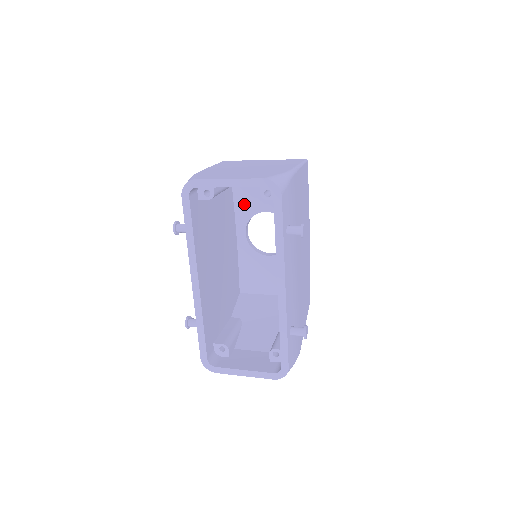
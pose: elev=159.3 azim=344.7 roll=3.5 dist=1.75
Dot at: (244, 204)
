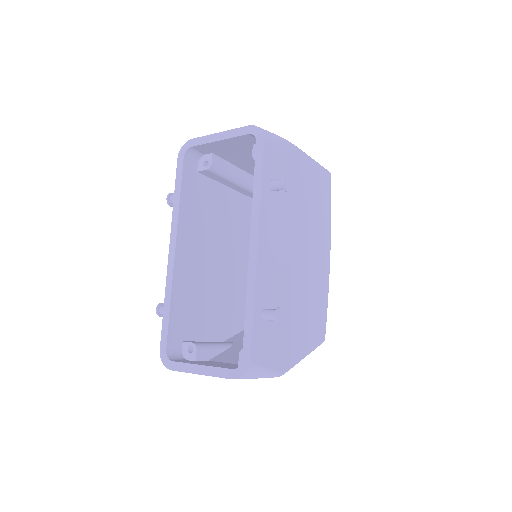
Dot at: occluded
